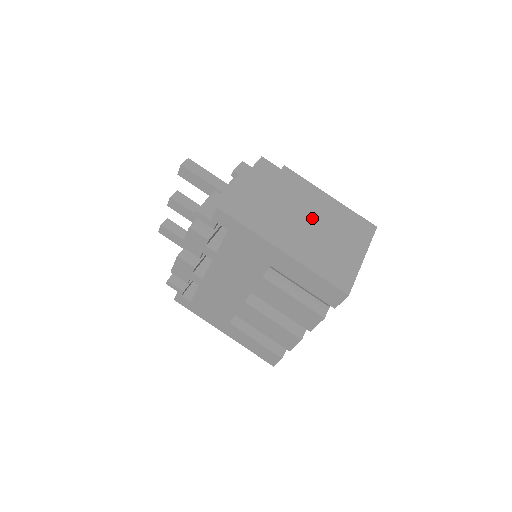
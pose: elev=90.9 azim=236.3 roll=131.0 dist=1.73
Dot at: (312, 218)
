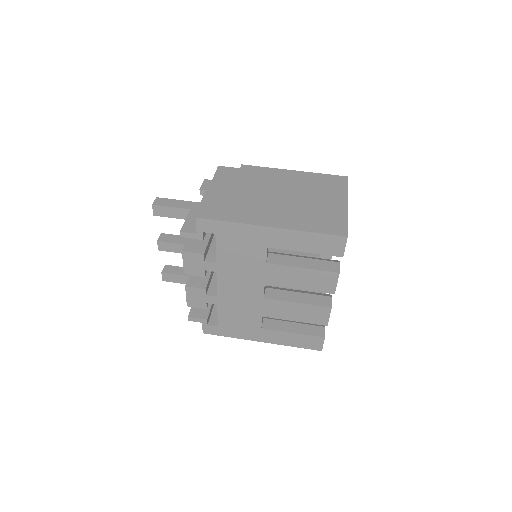
Dot at: (285, 192)
